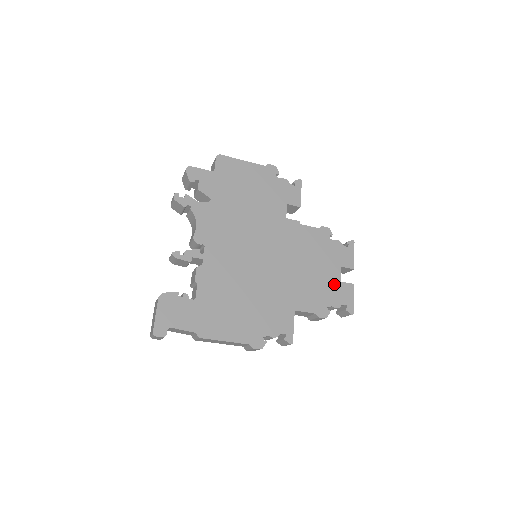
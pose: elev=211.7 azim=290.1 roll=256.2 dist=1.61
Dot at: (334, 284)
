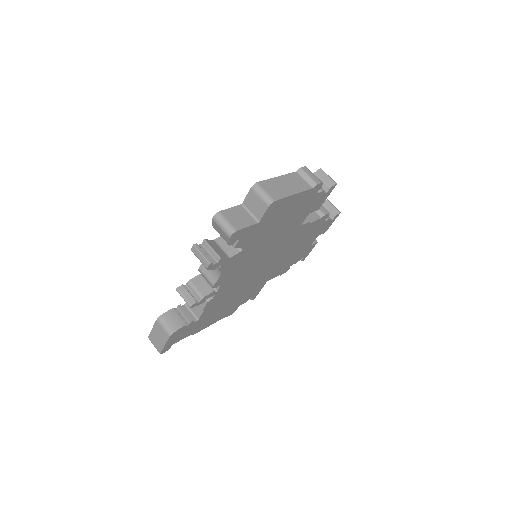
Dot at: (304, 250)
